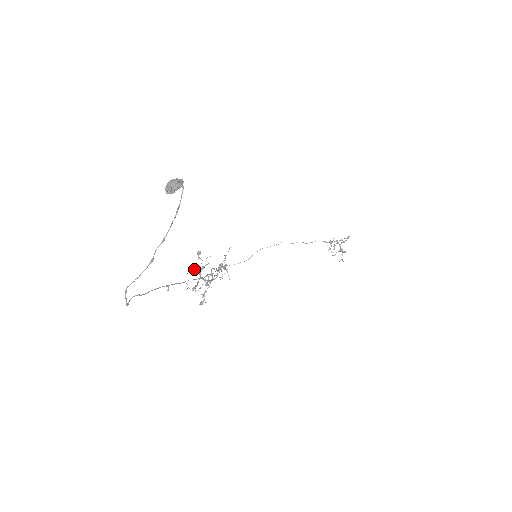
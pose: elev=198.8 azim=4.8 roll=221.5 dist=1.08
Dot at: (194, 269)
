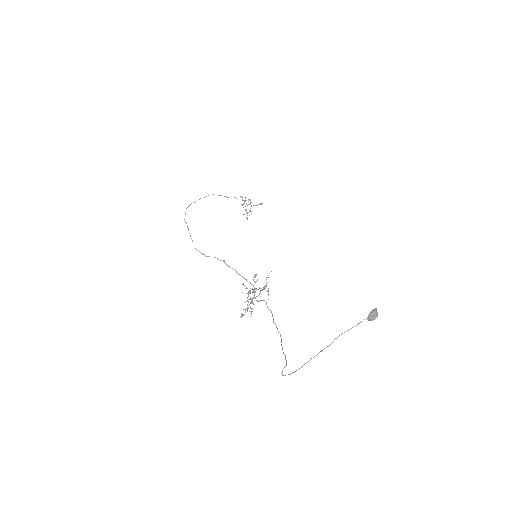
Dot at: (246, 288)
